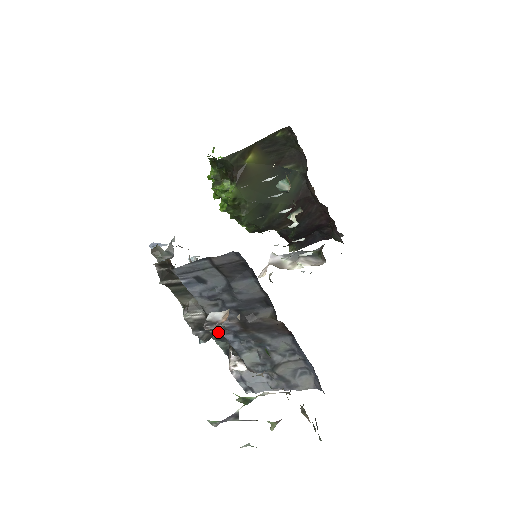
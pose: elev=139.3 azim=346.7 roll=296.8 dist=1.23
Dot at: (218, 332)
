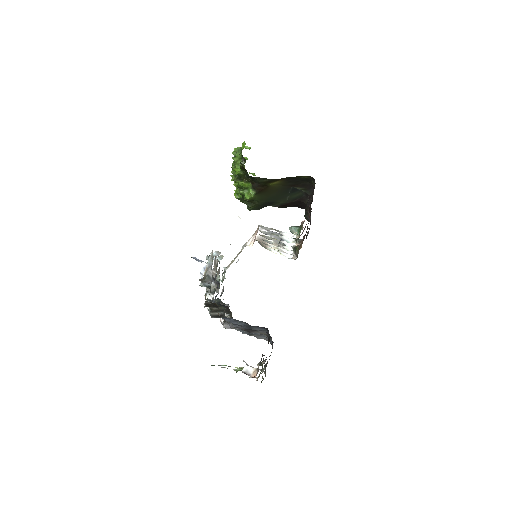
Dot at: occluded
